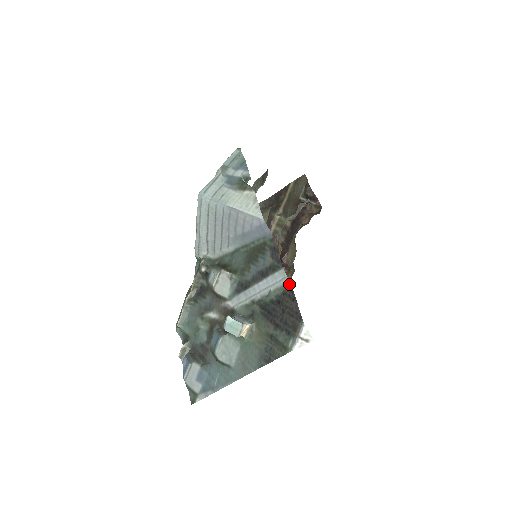
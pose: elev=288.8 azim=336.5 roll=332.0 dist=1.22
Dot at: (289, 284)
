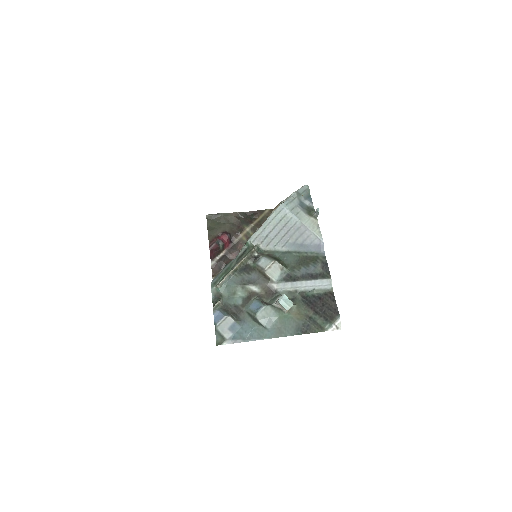
Dot at: (331, 290)
